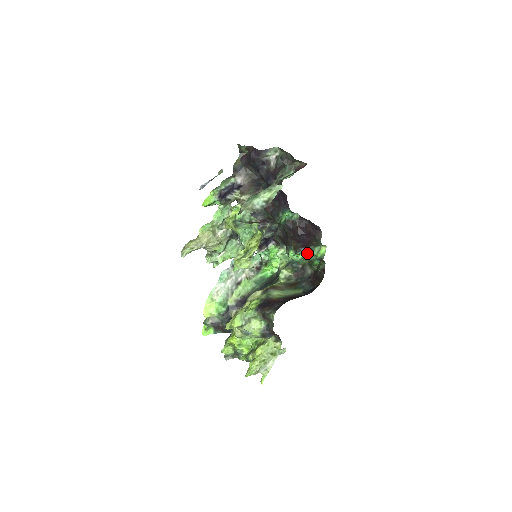
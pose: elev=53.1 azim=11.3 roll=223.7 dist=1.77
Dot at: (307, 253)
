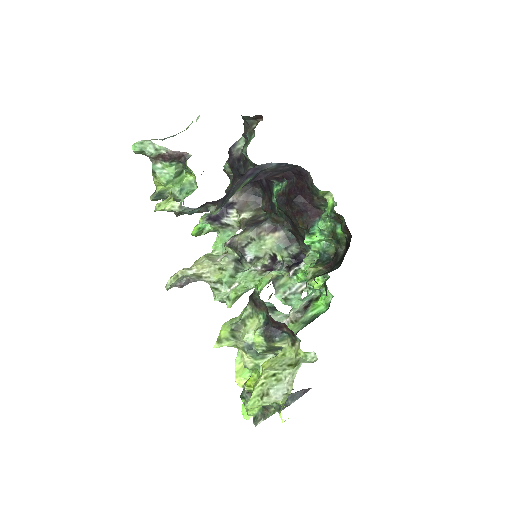
Dot at: (320, 223)
